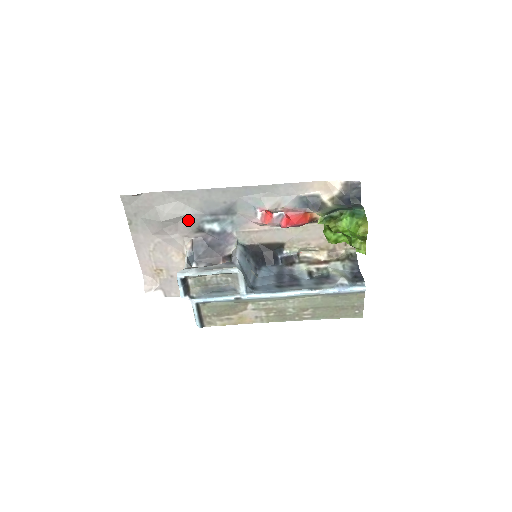
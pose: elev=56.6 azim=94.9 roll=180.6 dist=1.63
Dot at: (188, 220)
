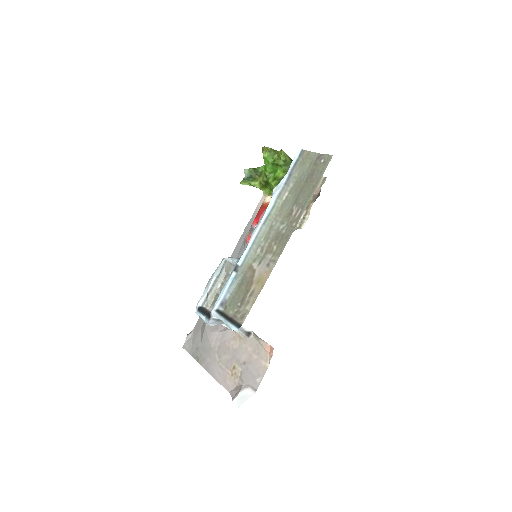
Dot at: occluded
